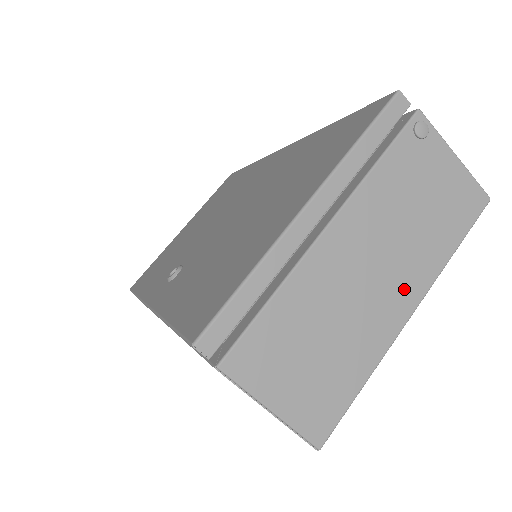
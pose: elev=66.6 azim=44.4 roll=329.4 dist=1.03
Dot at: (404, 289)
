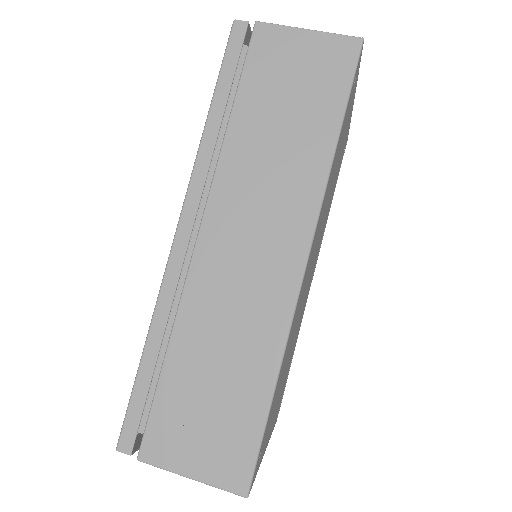
Dot at: occluded
